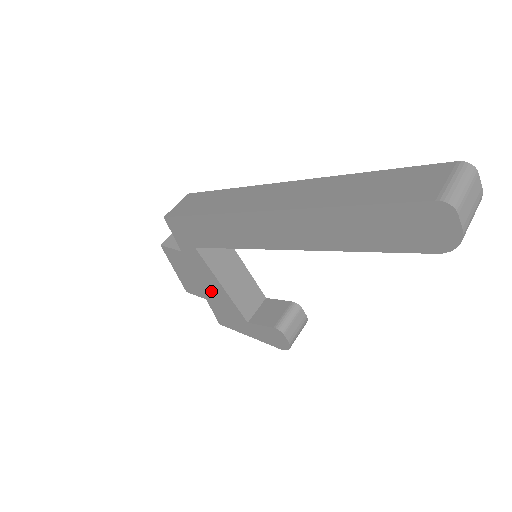
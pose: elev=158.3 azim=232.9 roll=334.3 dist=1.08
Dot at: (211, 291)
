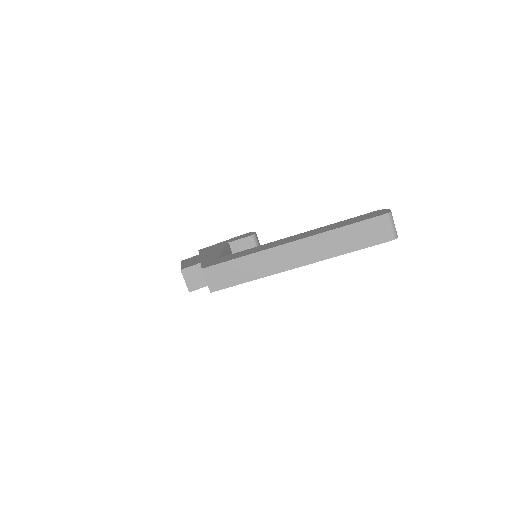
Dot at: occluded
